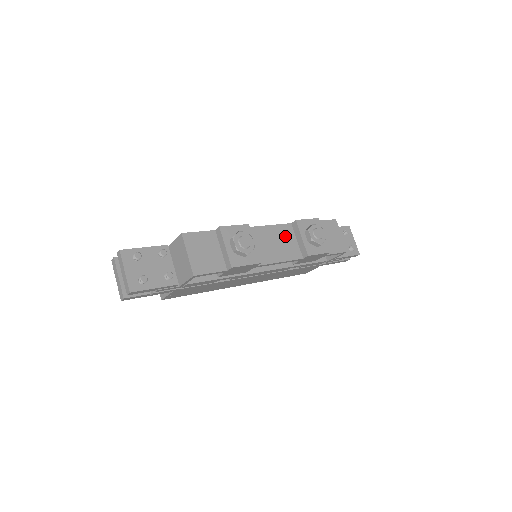
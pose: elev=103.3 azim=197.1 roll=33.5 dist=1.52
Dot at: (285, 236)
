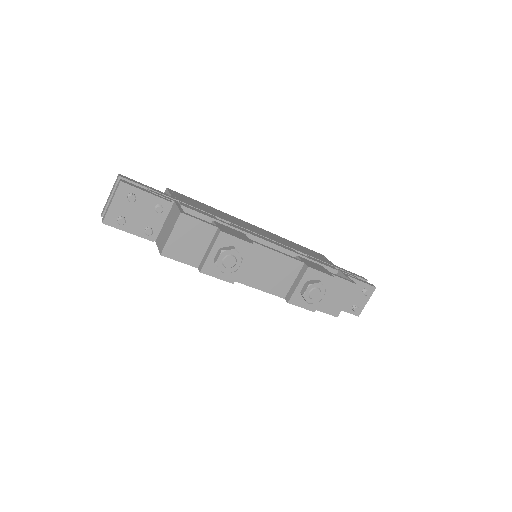
Dot at: (286, 270)
